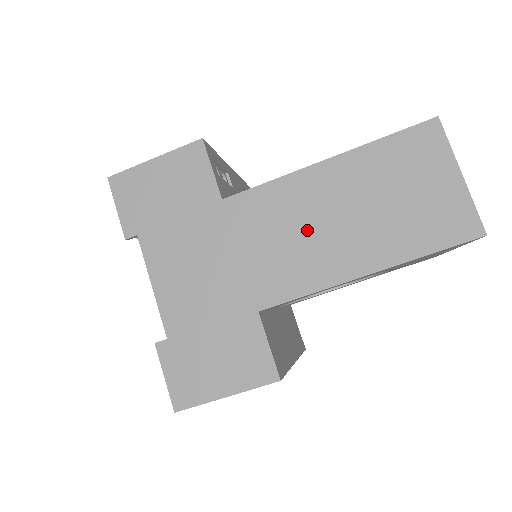
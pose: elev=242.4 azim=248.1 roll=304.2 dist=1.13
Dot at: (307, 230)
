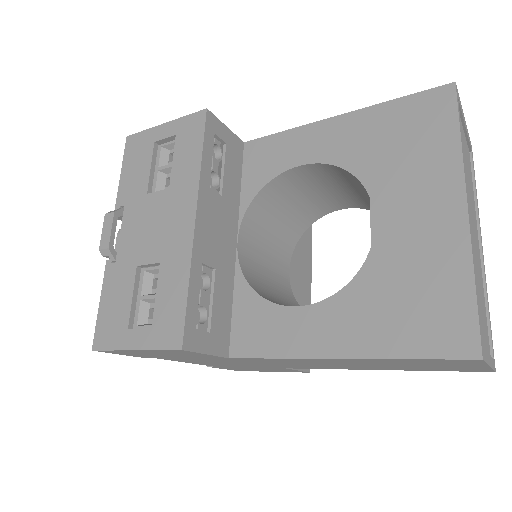
Dot at: occluded
